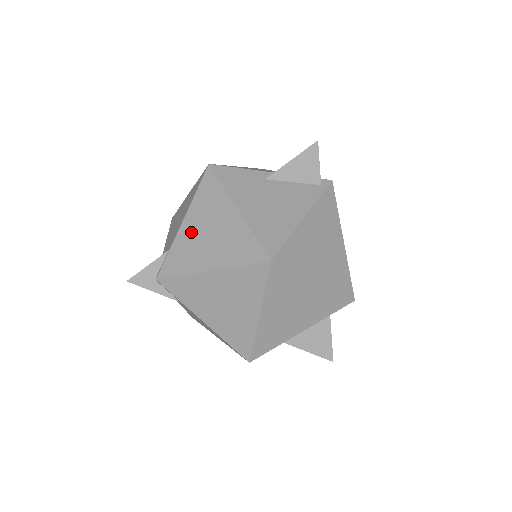
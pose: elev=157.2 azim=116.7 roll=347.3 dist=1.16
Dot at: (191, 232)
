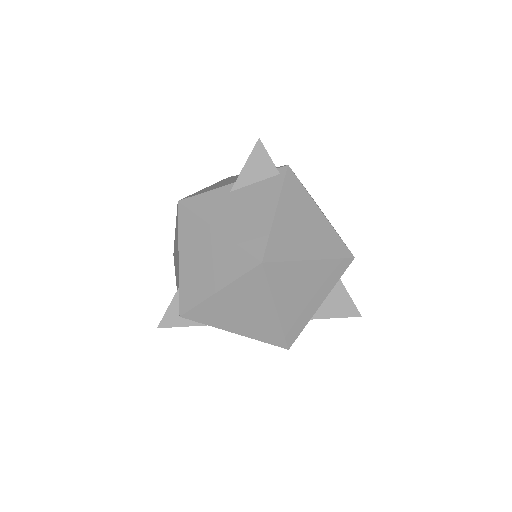
Dot at: (189, 265)
